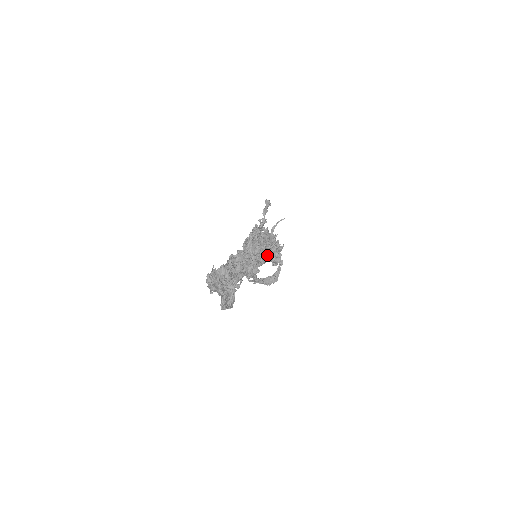
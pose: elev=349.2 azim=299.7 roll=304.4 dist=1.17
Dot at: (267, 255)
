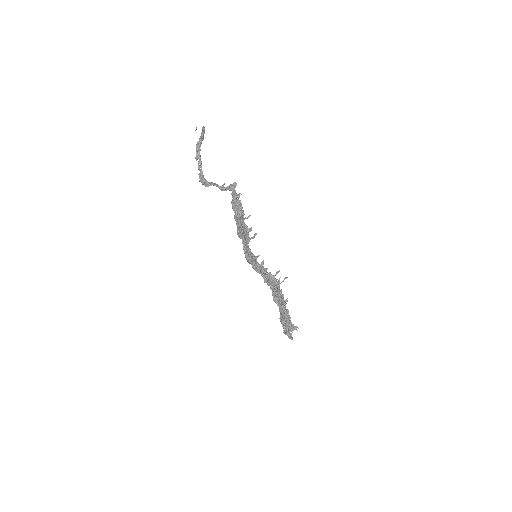
Dot at: occluded
